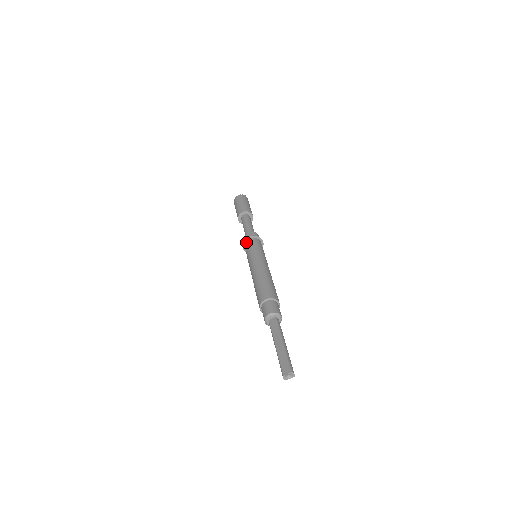
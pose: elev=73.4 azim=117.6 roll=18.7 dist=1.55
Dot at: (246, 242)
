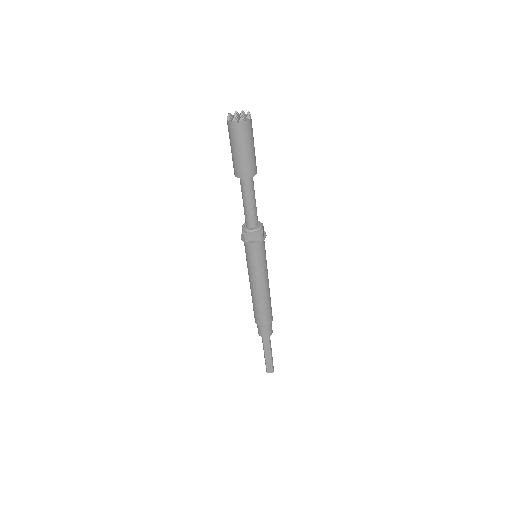
Dot at: (249, 245)
